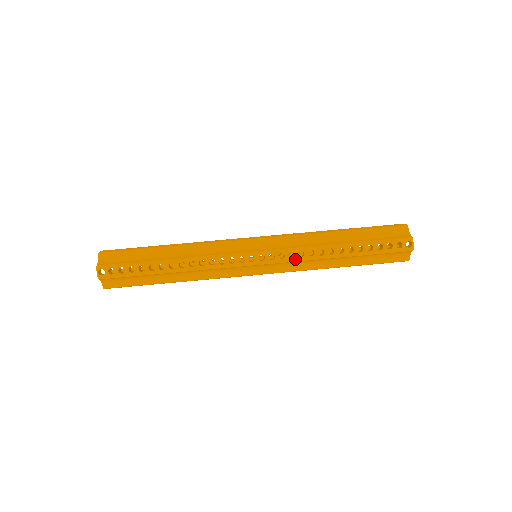
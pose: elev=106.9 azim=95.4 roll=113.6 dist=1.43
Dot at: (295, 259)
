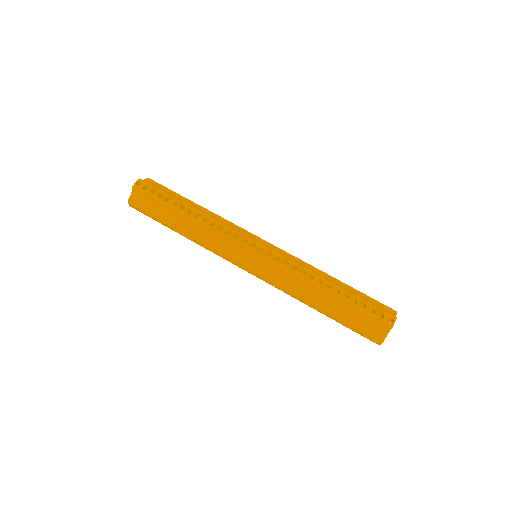
Dot at: (286, 268)
